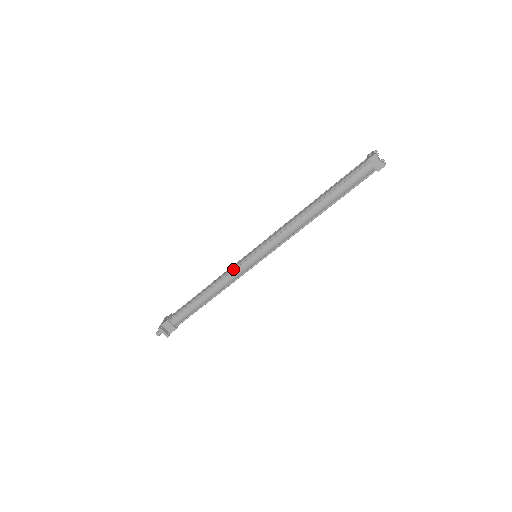
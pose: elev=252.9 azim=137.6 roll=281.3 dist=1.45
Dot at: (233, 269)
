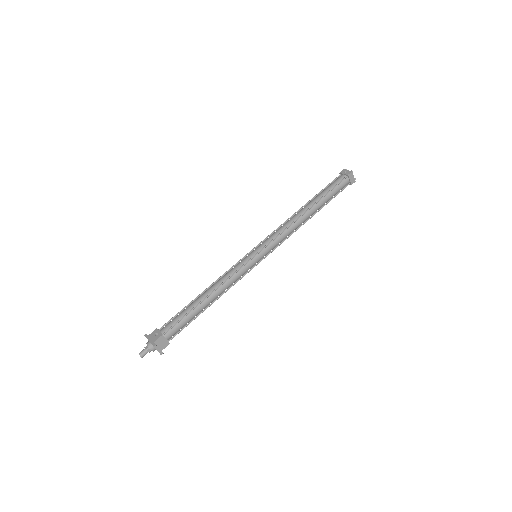
Dot at: (239, 269)
